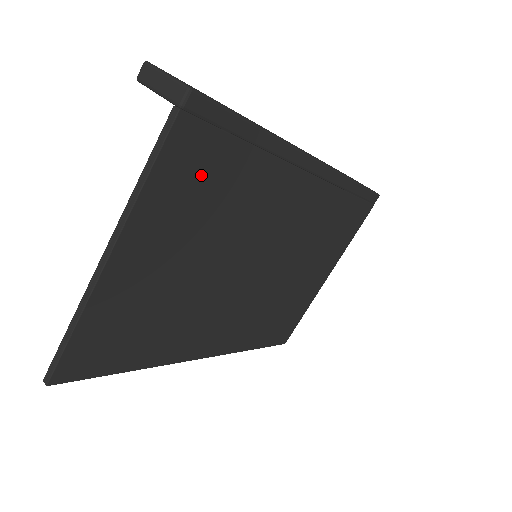
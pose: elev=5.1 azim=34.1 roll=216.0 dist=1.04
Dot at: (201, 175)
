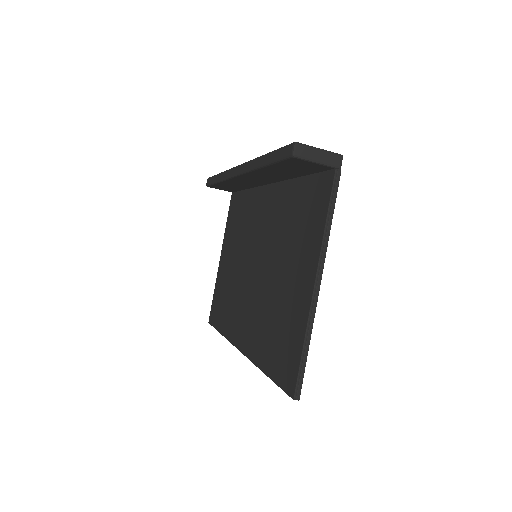
Dot at: occluded
